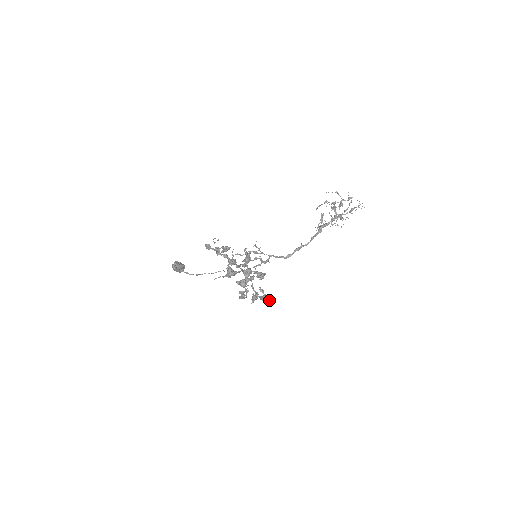
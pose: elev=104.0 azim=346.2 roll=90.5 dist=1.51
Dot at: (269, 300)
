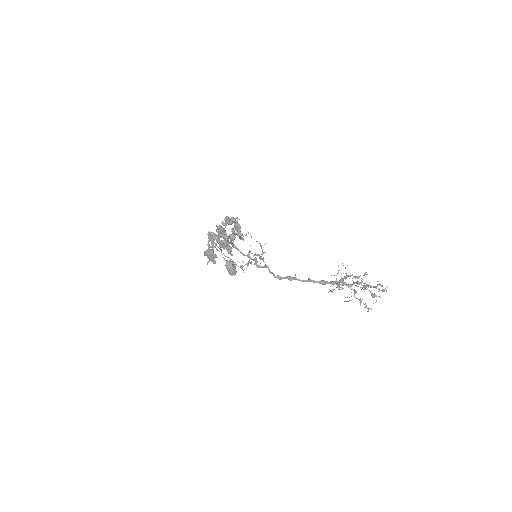
Dot at: (211, 257)
